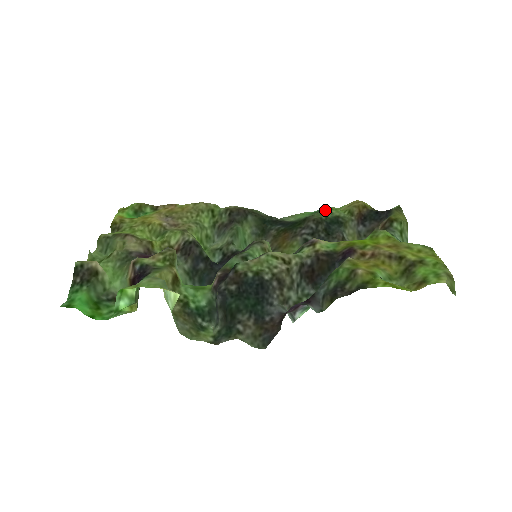
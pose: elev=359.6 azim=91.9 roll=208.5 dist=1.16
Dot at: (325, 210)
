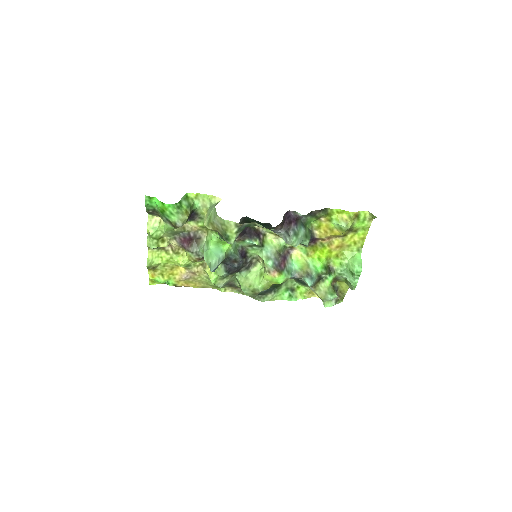
Dot at: (294, 287)
